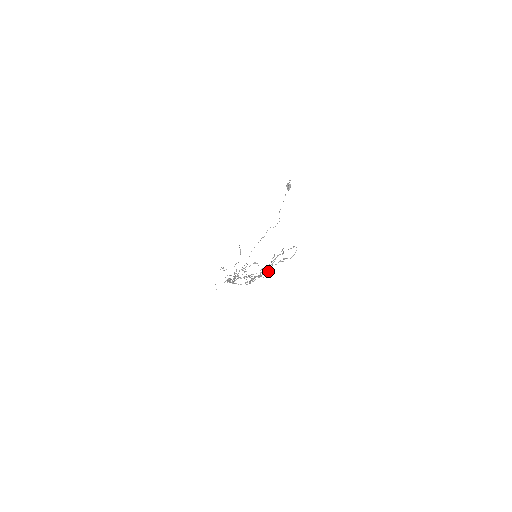
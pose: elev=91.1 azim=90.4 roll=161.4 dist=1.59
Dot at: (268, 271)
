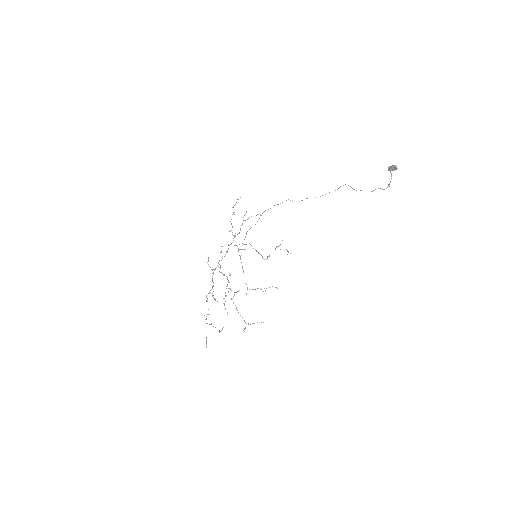
Dot at: occluded
